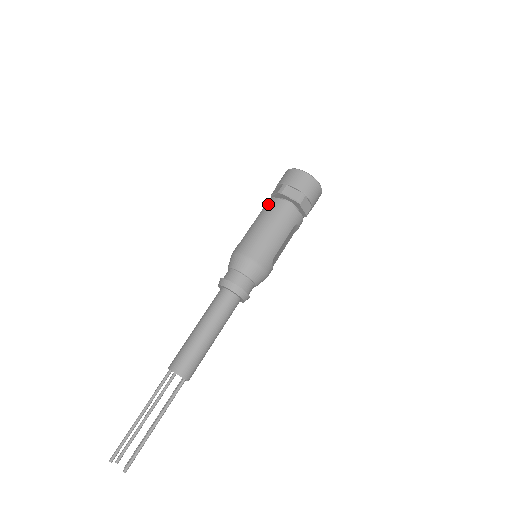
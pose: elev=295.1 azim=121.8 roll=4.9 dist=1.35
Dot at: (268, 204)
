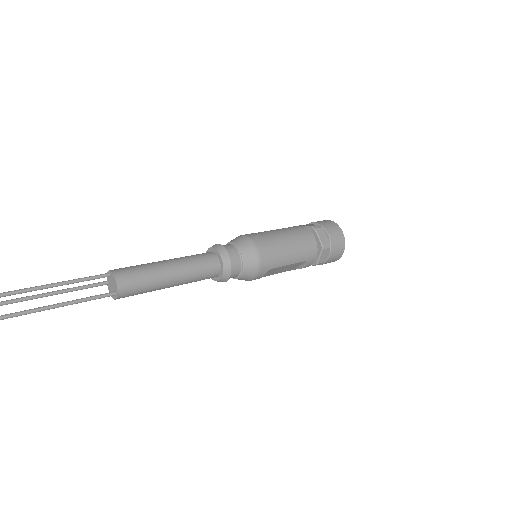
Dot at: (298, 227)
